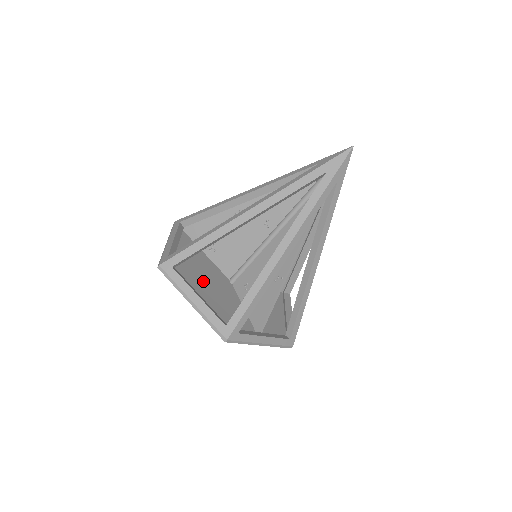
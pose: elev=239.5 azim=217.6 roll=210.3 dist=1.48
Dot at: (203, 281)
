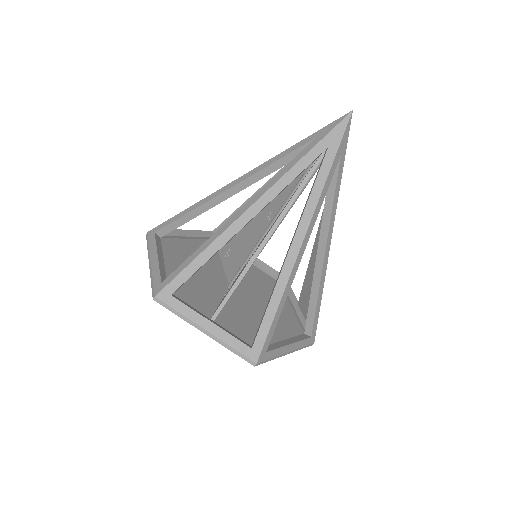
Dot at: occluded
